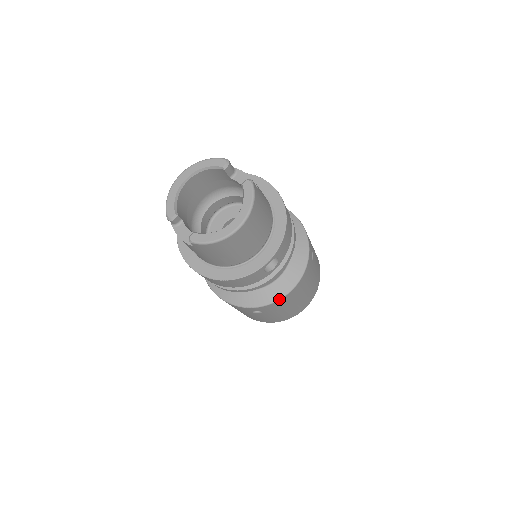
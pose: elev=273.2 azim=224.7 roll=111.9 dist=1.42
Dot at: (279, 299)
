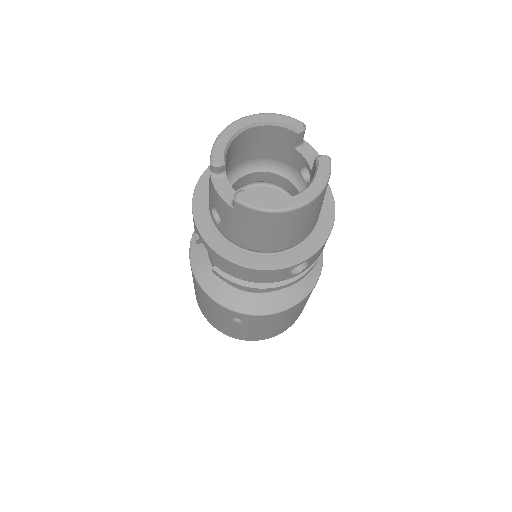
Dot at: (274, 313)
